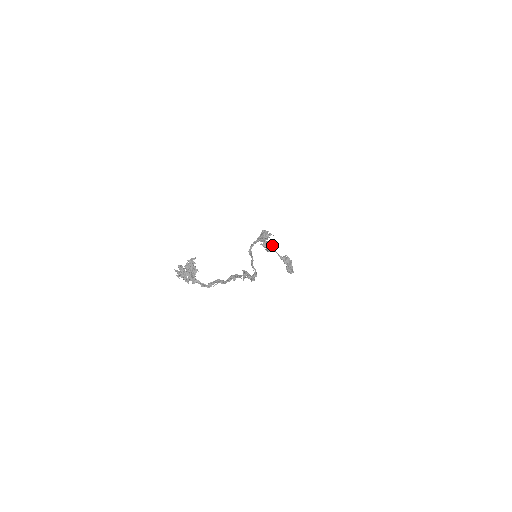
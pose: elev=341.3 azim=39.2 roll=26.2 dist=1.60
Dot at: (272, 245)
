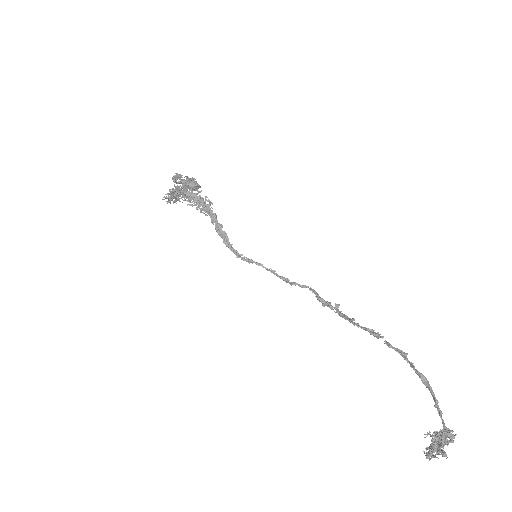
Dot at: (179, 190)
